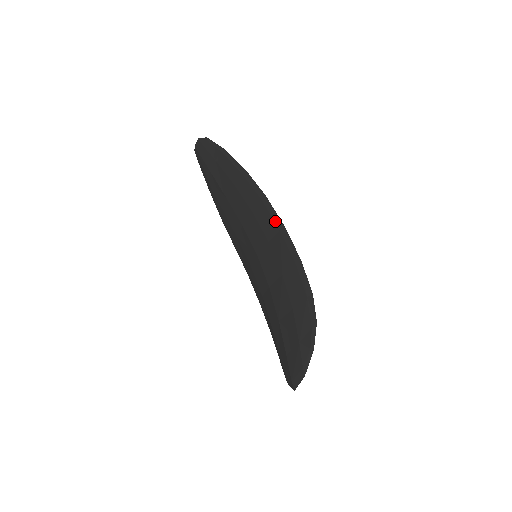
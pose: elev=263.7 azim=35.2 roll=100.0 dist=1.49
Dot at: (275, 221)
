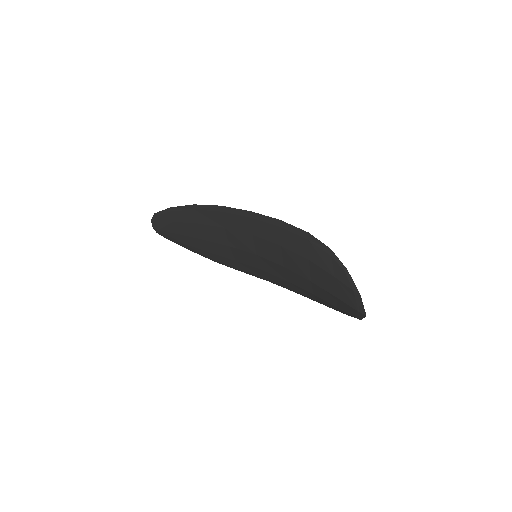
Dot at: (242, 215)
